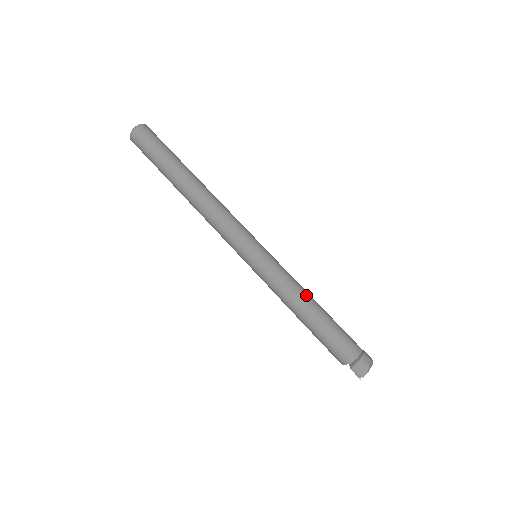
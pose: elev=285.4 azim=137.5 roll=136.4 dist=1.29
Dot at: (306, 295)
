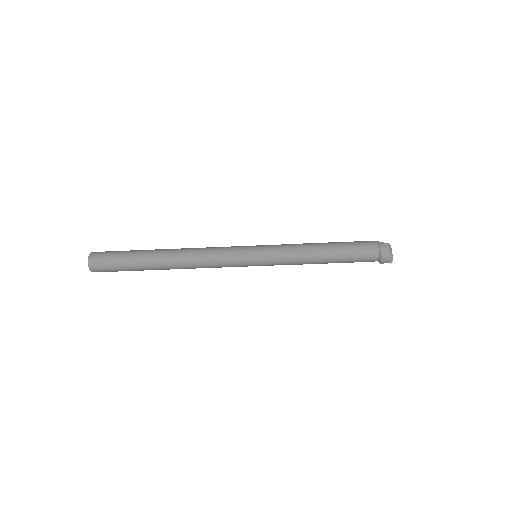
Dot at: (312, 251)
